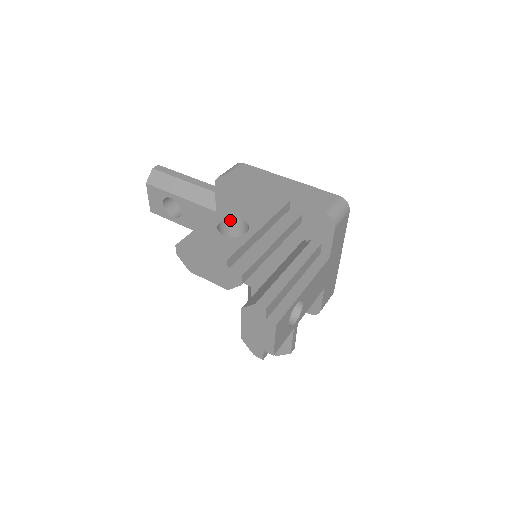
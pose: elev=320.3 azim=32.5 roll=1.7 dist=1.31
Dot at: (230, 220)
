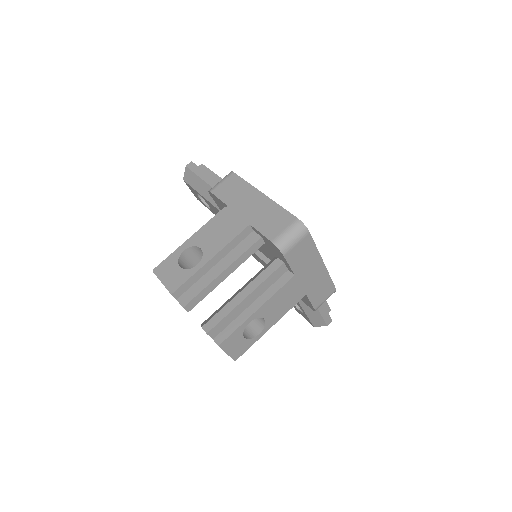
Dot at: (194, 247)
